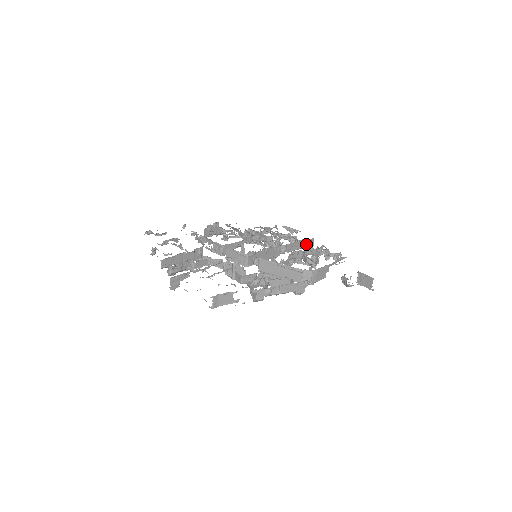
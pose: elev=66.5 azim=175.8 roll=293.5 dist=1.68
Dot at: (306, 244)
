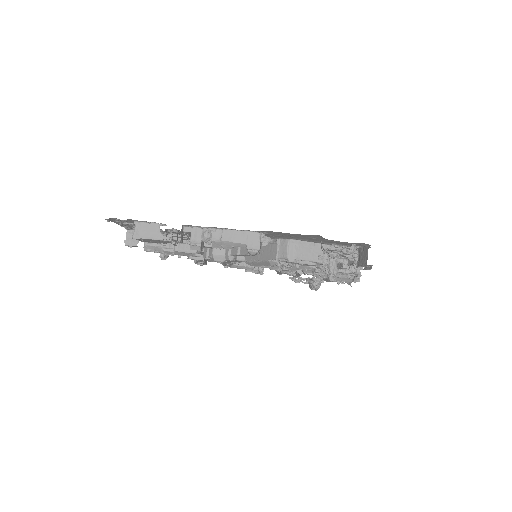
Dot at: occluded
